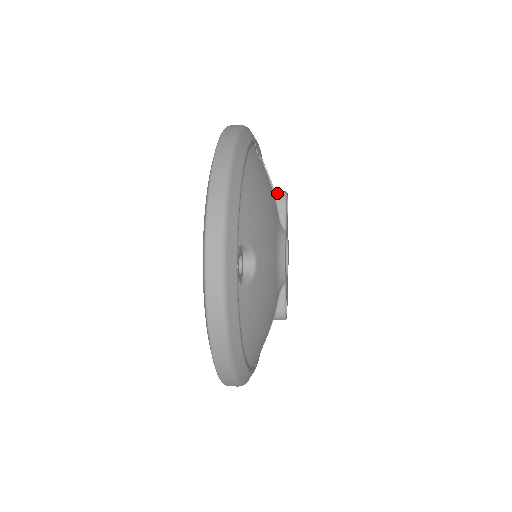
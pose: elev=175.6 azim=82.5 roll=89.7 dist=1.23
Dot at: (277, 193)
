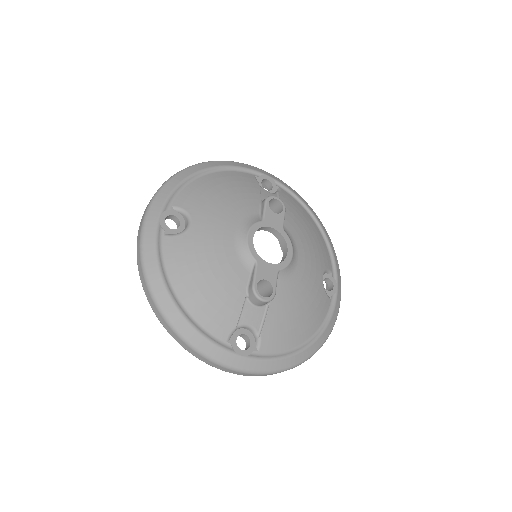
Dot at: occluded
